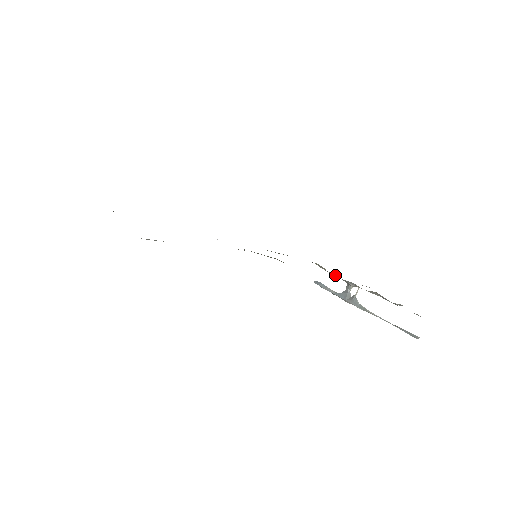
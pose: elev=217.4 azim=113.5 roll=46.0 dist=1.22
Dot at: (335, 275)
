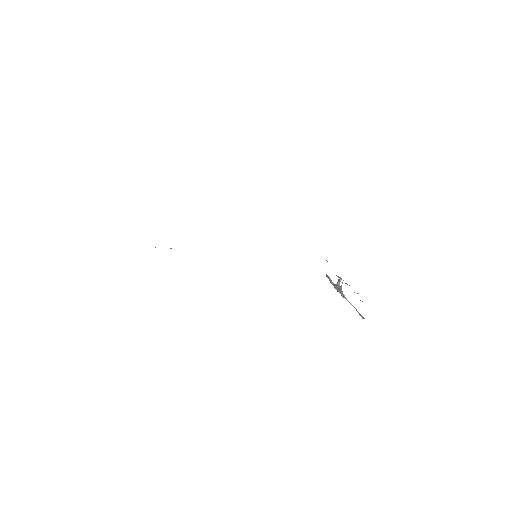
Dot at: occluded
